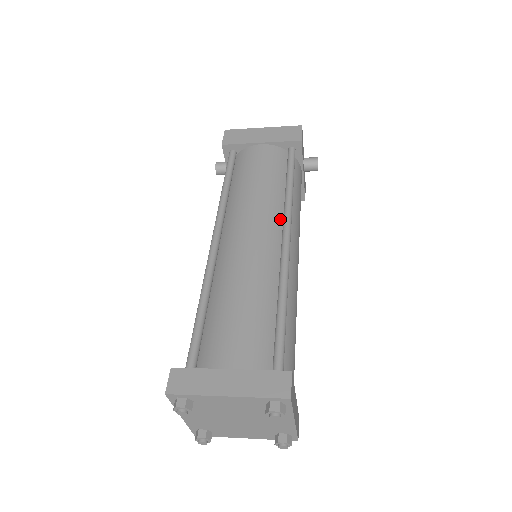
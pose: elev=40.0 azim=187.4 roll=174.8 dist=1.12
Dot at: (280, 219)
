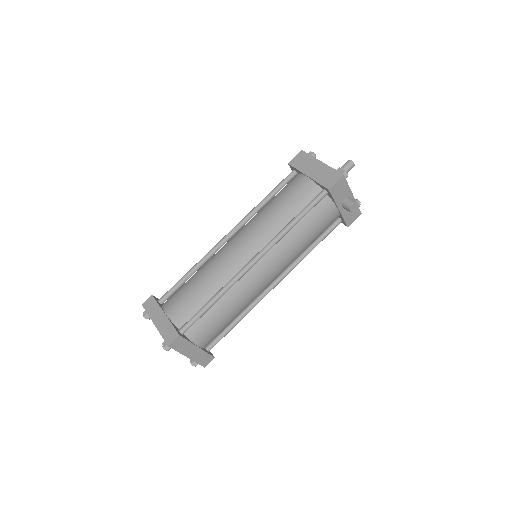
Dot at: (265, 244)
